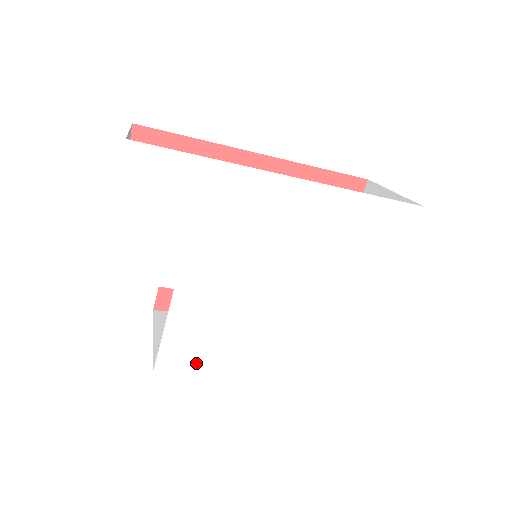
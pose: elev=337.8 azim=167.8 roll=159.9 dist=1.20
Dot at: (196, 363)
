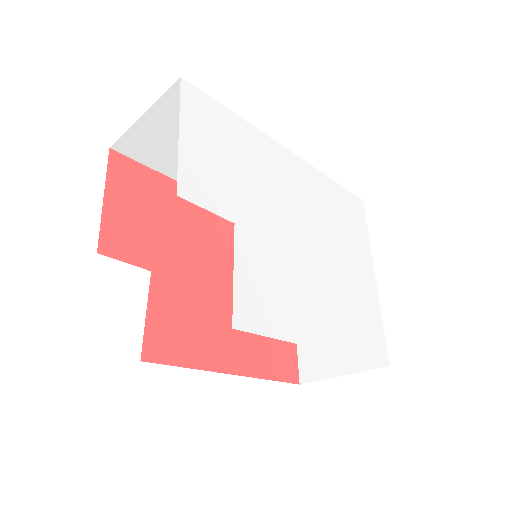
Dot at: (269, 322)
